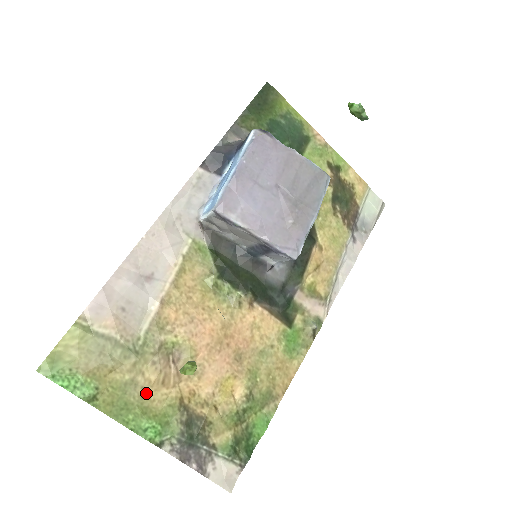
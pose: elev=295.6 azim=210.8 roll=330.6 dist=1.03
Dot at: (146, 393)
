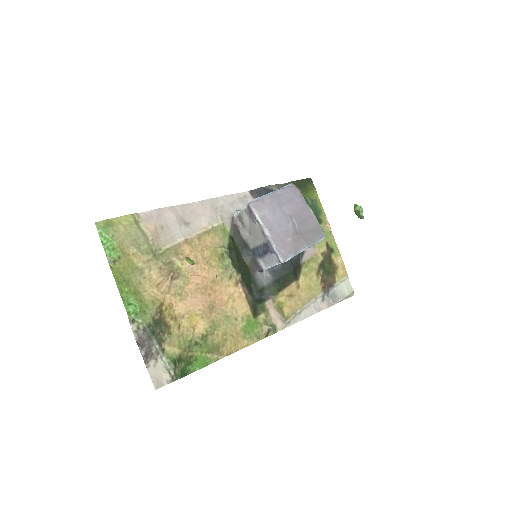
Dot at: (144, 283)
